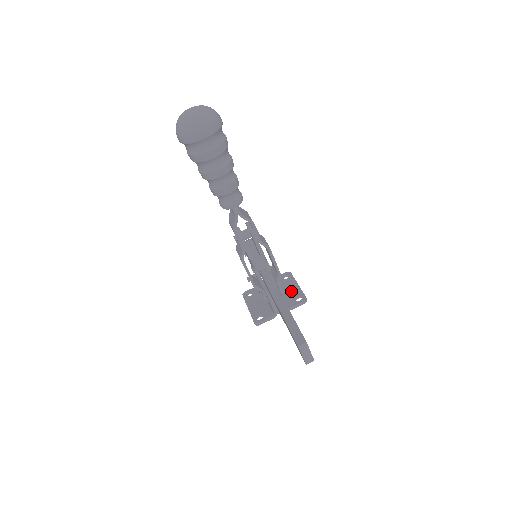
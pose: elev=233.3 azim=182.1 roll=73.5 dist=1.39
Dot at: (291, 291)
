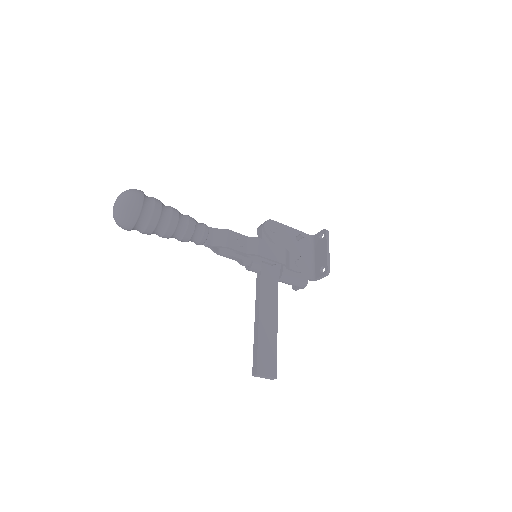
Dot at: (320, 258)
